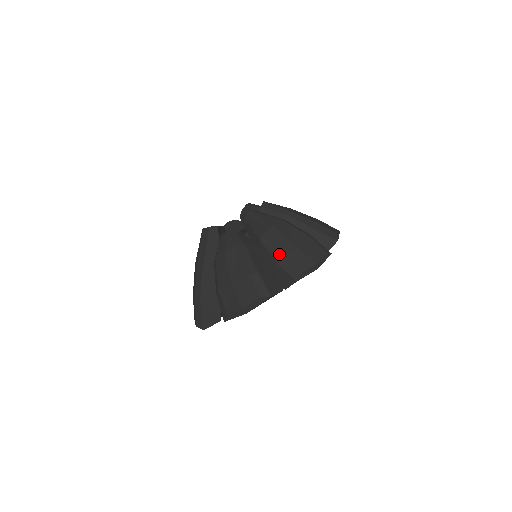
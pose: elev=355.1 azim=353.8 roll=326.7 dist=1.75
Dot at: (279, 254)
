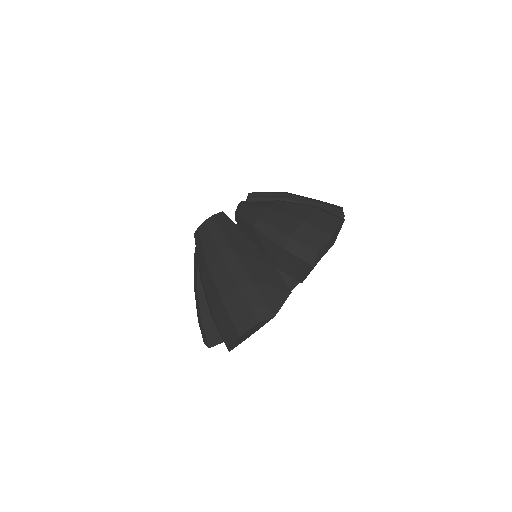
Dot at: (313, 202)
